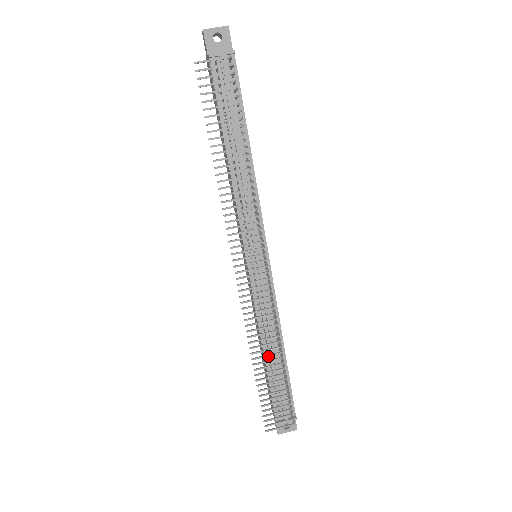
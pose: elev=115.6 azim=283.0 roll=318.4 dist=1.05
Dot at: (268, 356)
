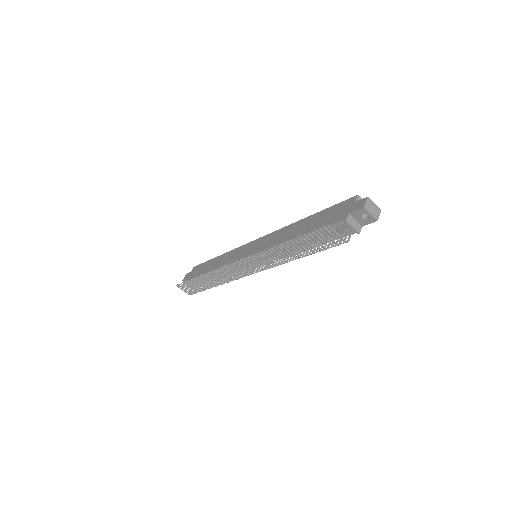
Dot at: (209, 282)
